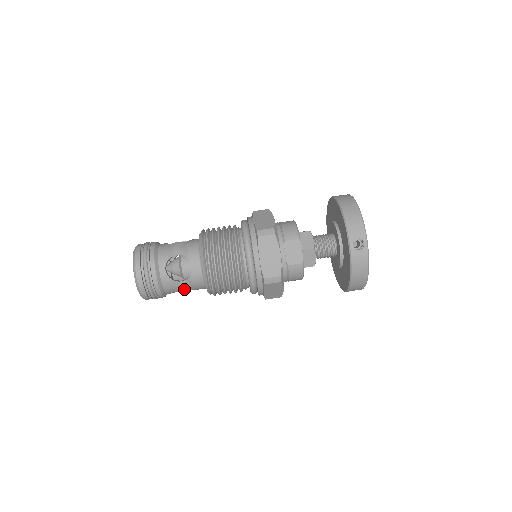
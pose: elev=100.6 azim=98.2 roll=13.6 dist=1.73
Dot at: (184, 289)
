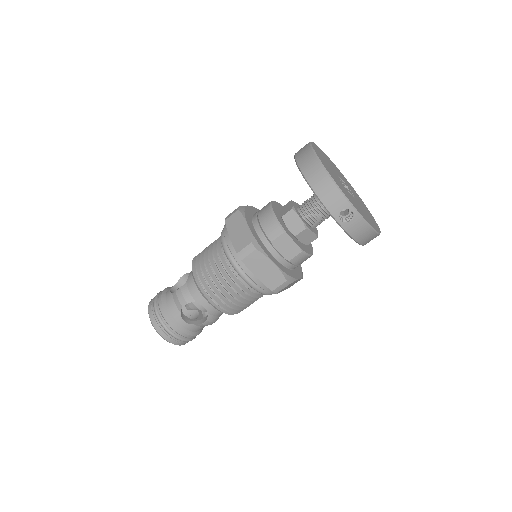
Dot at: (212, 323)
